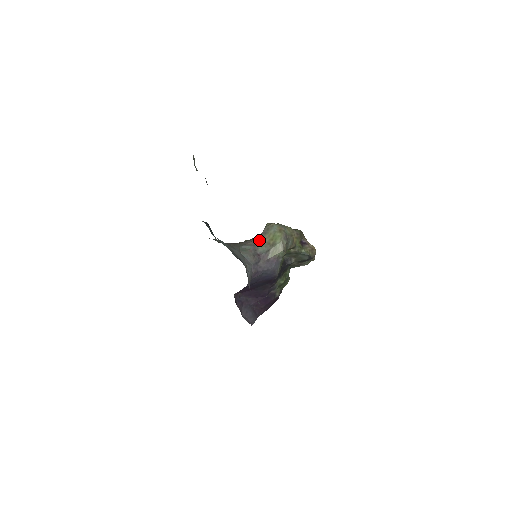
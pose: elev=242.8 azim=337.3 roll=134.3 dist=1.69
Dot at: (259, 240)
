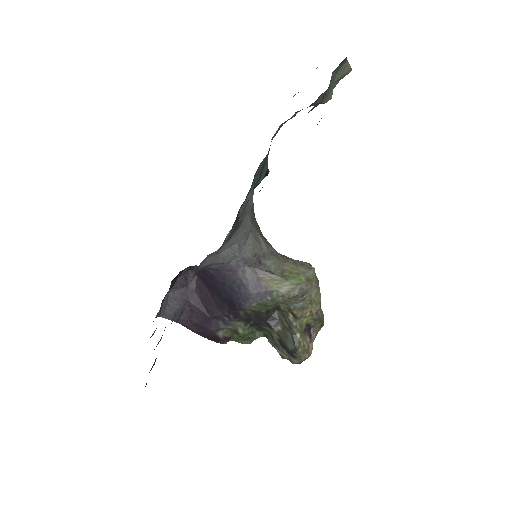
Dot at: (281, 258)
